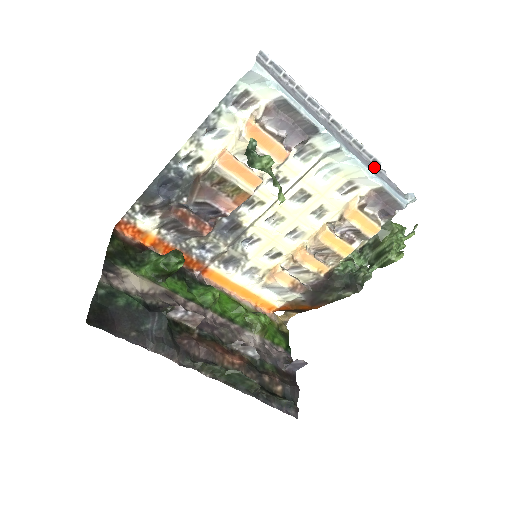
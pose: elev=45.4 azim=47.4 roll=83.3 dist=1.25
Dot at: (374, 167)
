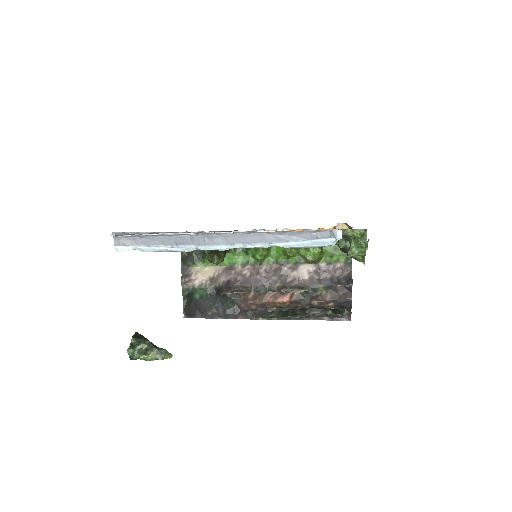
Dot at: (274, 232)
